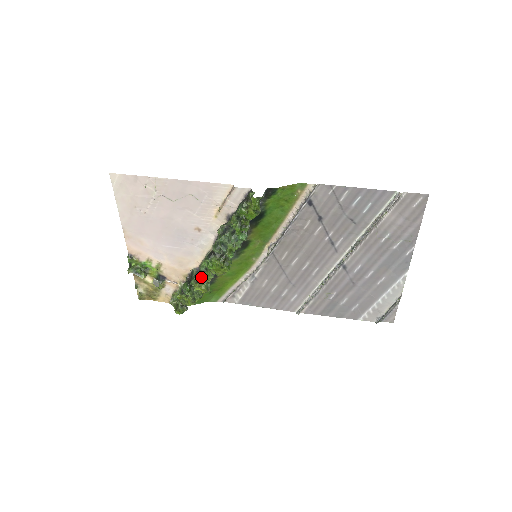
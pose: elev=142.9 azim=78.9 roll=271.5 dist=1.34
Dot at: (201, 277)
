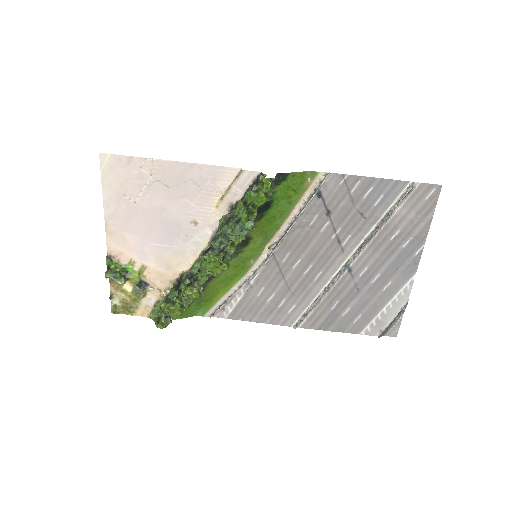
Dot at: (193, 280)
